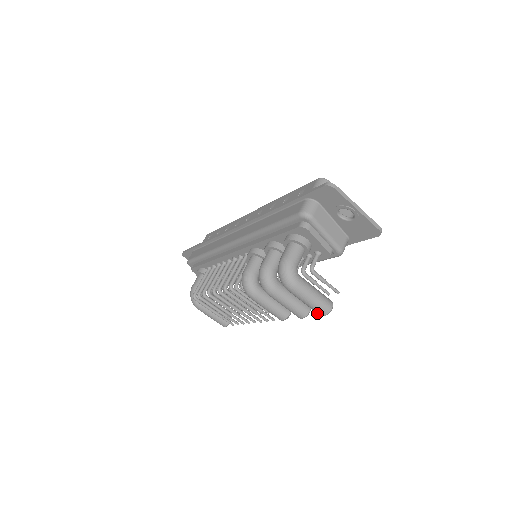
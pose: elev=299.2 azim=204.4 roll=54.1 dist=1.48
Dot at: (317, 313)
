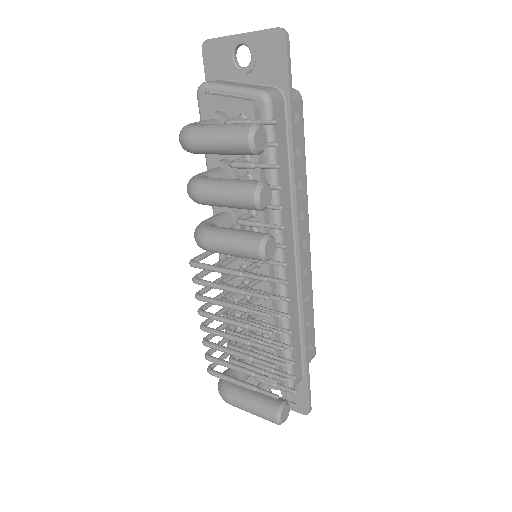
Dot at: (242, 148)
